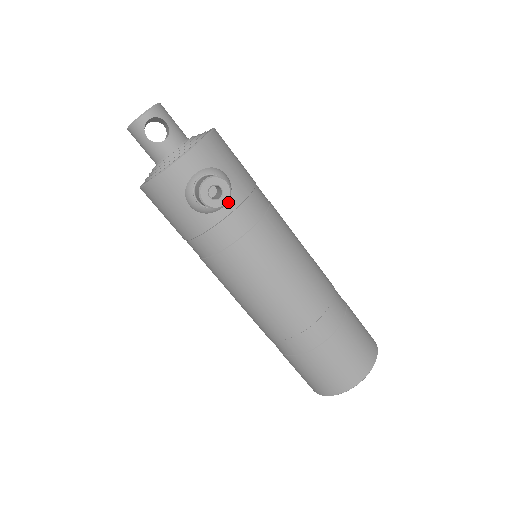
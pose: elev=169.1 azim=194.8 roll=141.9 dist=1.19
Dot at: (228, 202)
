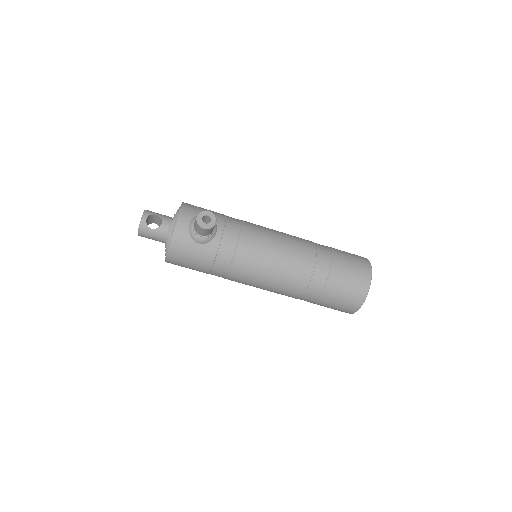
Dot at: (217, 228)
